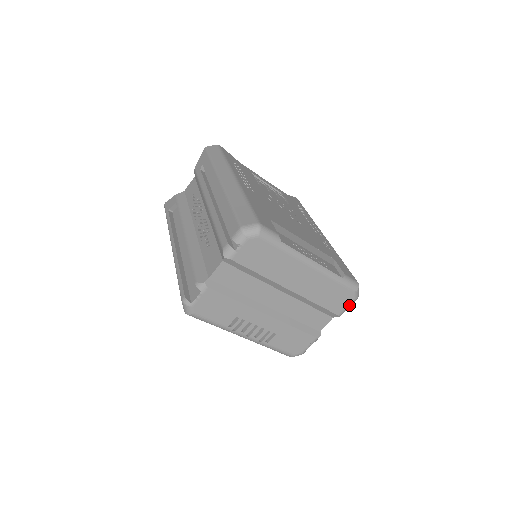
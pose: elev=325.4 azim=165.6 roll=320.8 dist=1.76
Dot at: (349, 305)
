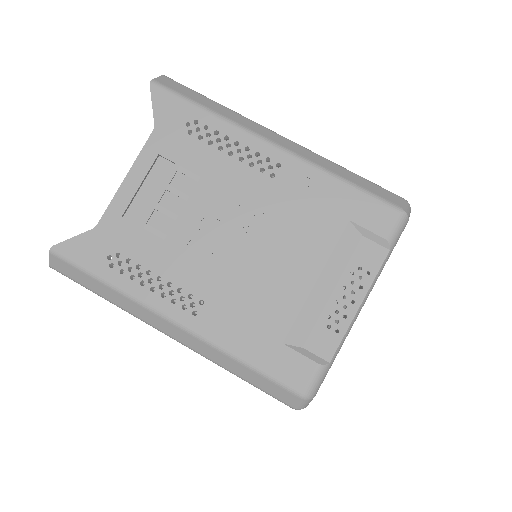
Dot at: occluded
